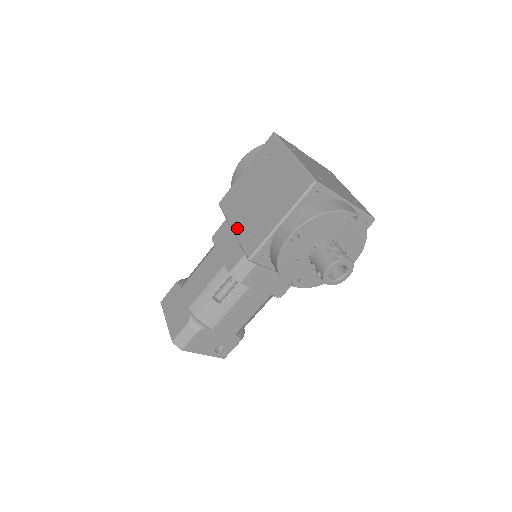
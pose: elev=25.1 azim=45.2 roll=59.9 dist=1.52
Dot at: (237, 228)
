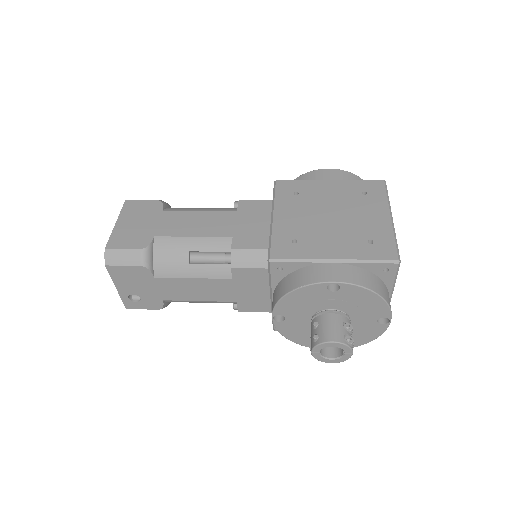
Dot at: (280, 220)
